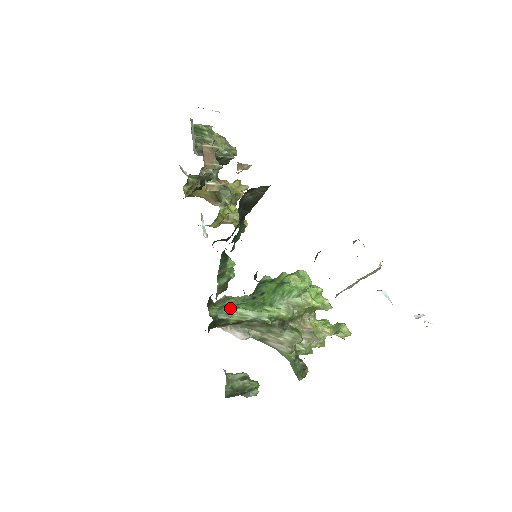
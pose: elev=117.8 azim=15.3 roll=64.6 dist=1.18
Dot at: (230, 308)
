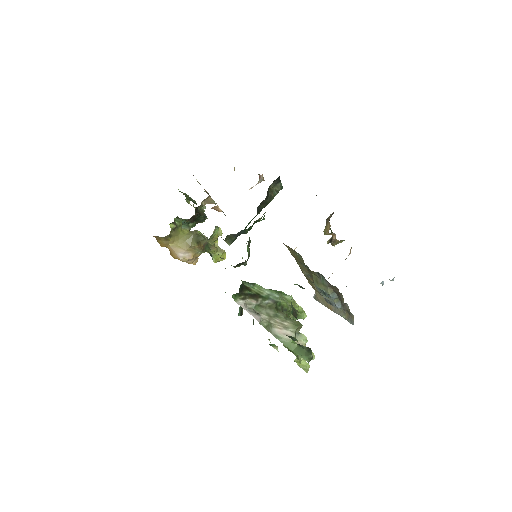
Dot at: occluded
